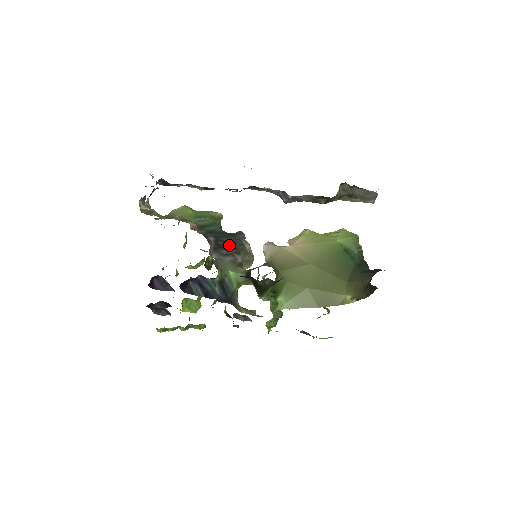
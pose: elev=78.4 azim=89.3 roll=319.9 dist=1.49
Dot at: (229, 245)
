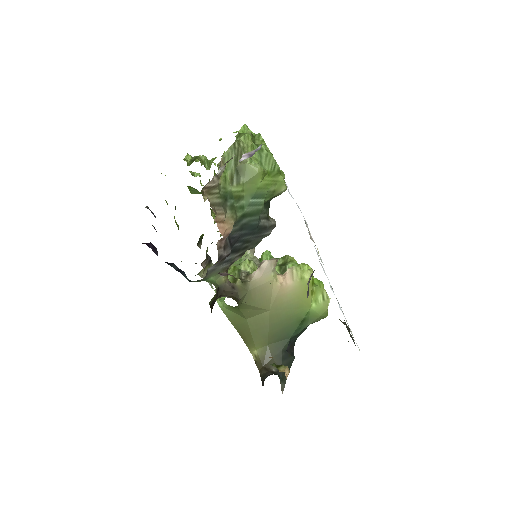
Dot at: (243, 245)
